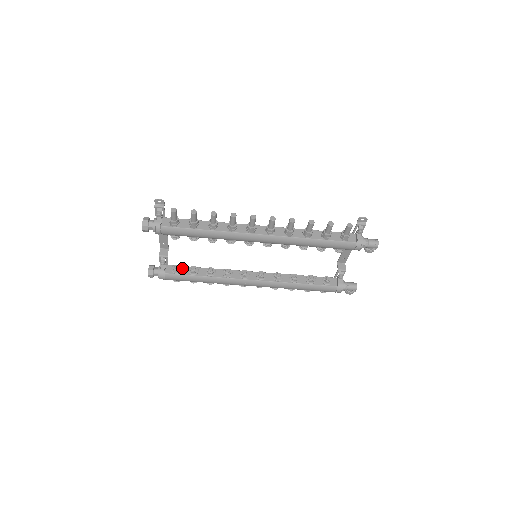
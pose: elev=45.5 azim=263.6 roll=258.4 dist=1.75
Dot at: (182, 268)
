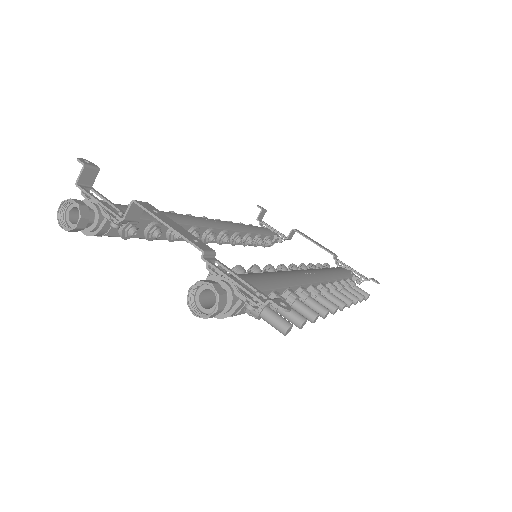
Dot at: (138, 223)
